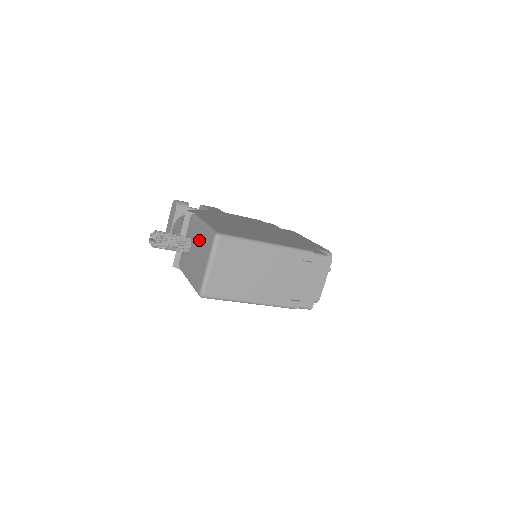
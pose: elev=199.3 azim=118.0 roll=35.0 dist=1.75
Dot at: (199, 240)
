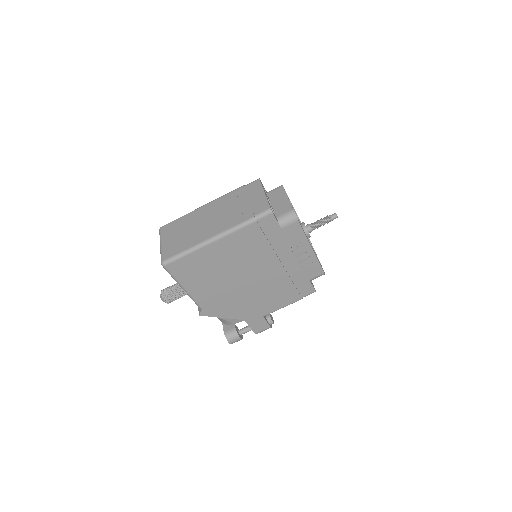
Dot at: occluded
